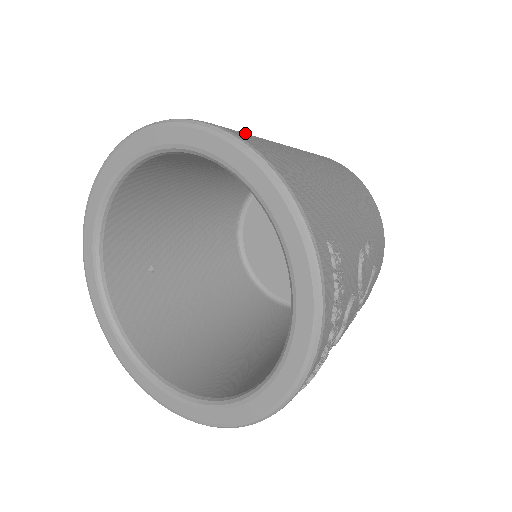
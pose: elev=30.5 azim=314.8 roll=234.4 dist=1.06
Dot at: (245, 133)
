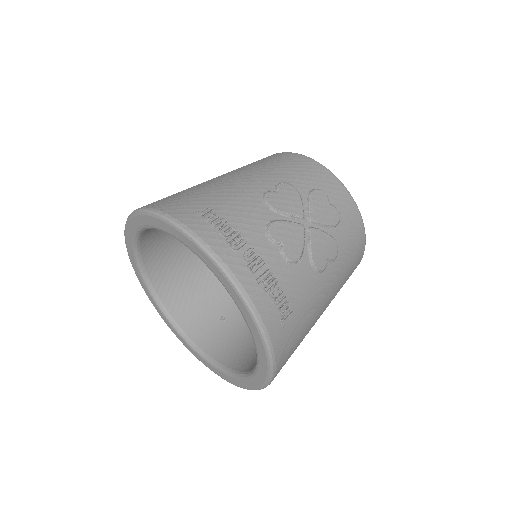
Dot at: occluded
